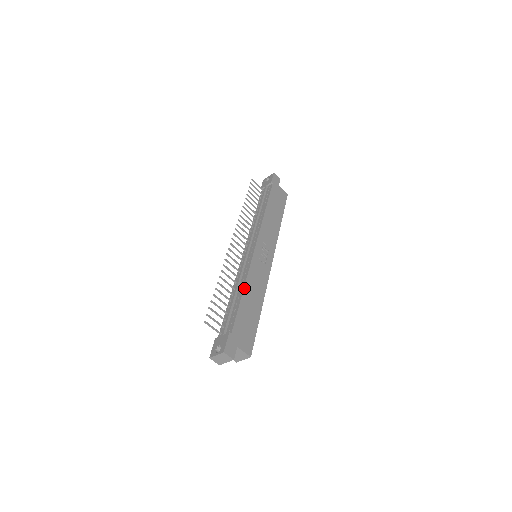
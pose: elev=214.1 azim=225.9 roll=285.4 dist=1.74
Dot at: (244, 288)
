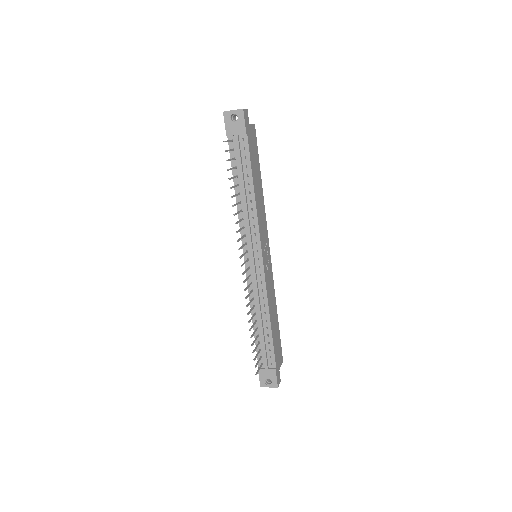
Dot at: (270, 318)
